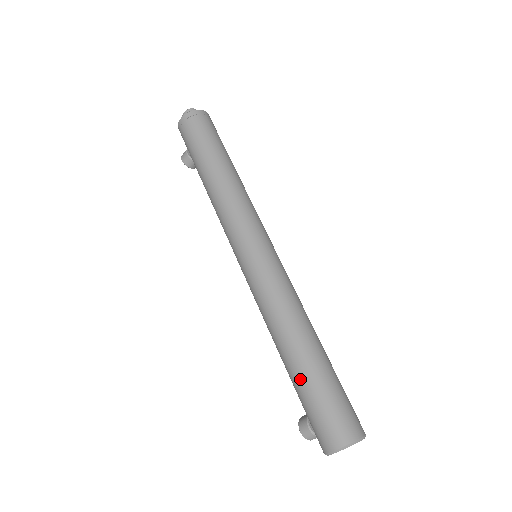
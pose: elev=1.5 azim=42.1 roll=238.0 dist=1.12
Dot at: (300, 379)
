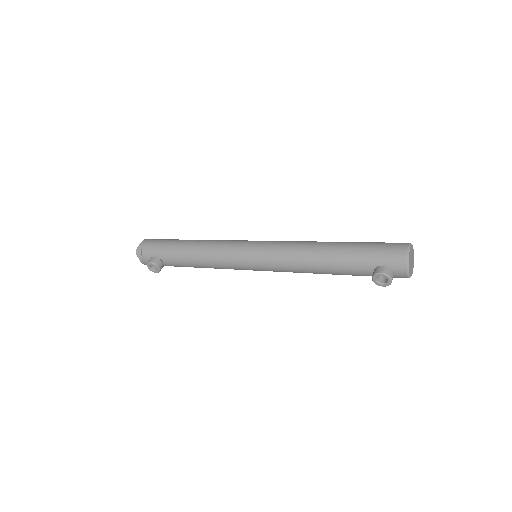
Dot at: (351, 246)
